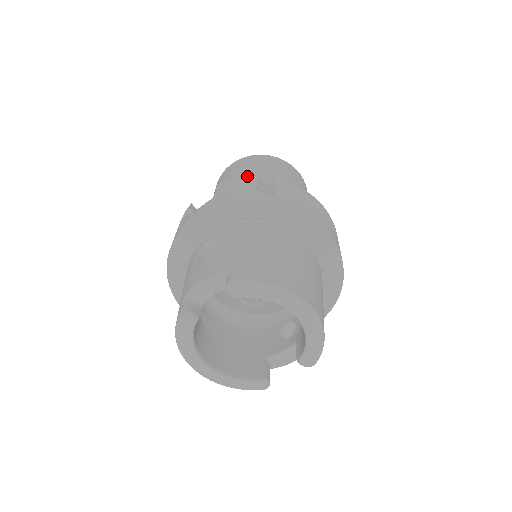
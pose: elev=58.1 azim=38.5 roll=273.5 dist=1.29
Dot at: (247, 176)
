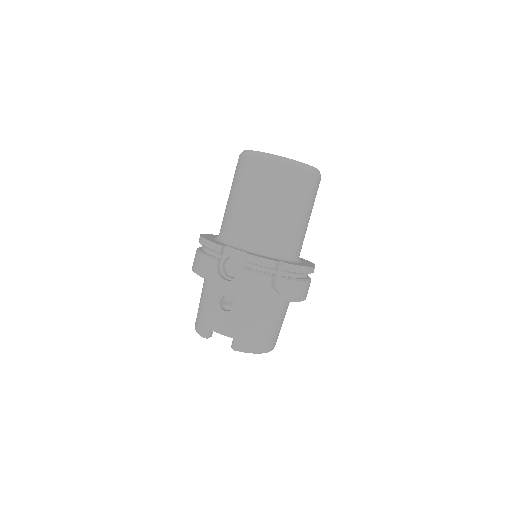
Dot at: (269, 259)
